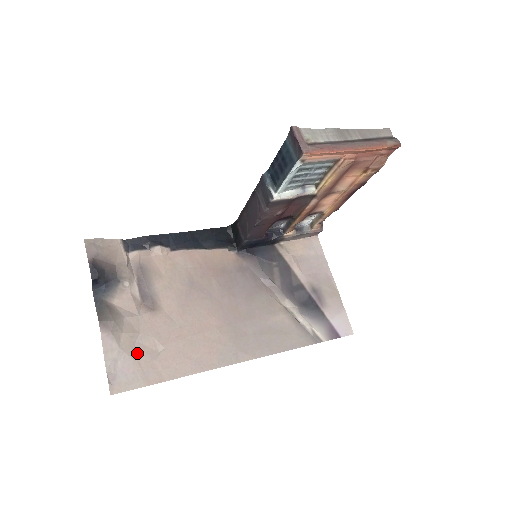
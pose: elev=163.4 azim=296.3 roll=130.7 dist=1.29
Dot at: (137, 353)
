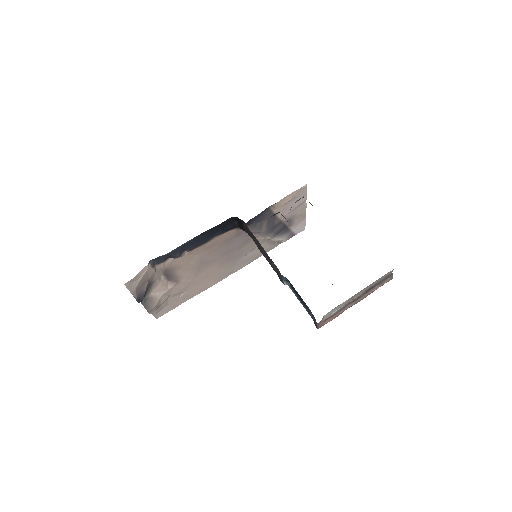
Dot at: (169, 302)
